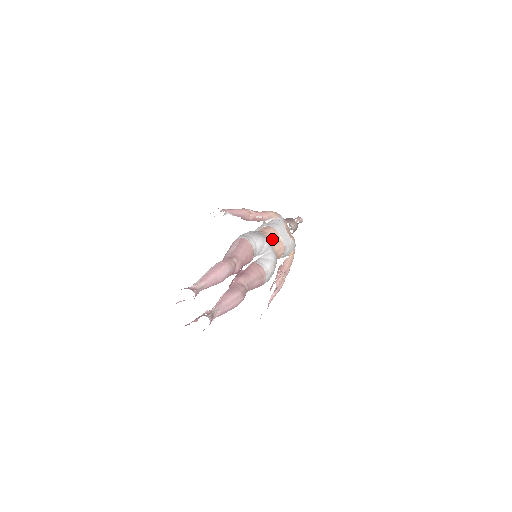
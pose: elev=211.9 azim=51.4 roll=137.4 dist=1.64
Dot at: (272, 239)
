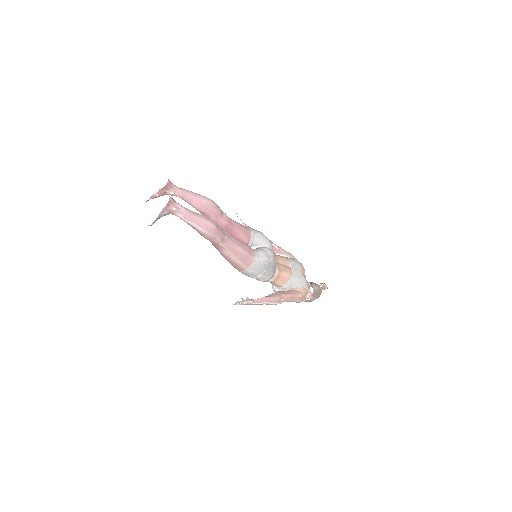
Dot at: (280, 260)
